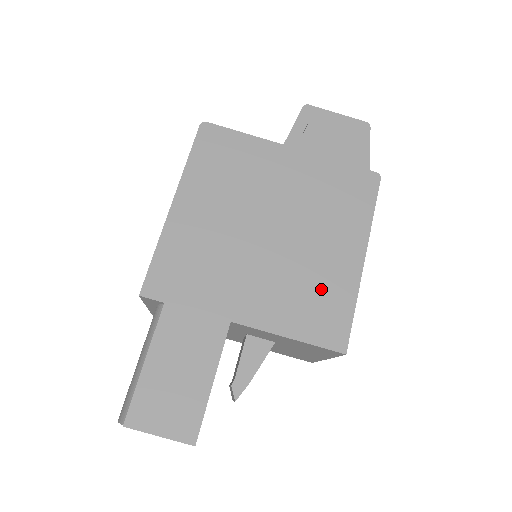
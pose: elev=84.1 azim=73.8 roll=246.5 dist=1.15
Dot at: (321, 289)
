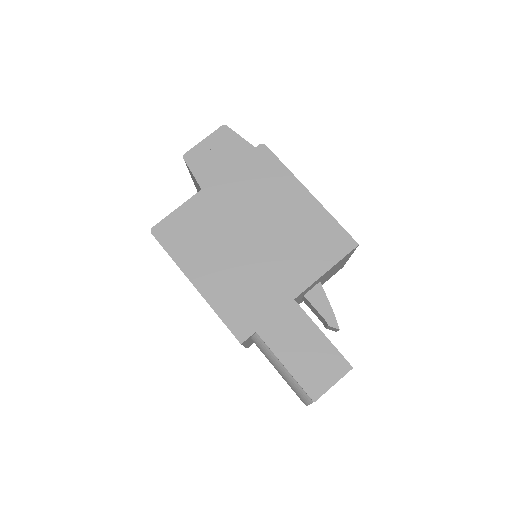
Dot at: (310, 232)
